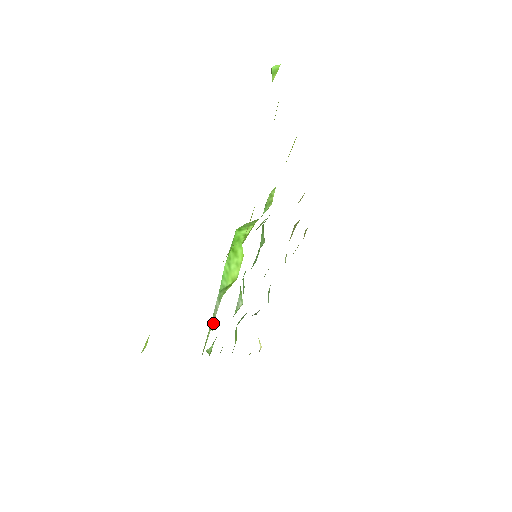
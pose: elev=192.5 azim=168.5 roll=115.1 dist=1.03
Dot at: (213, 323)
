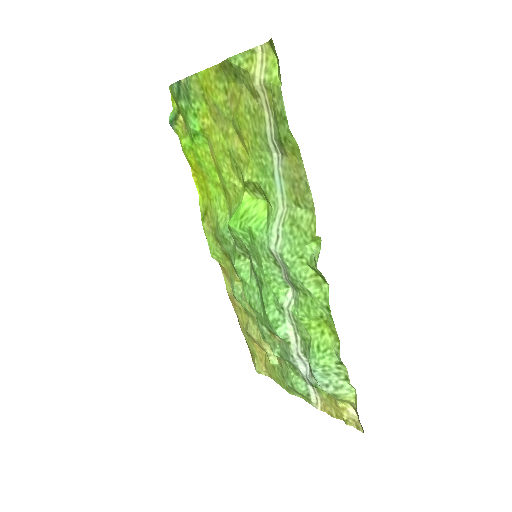
Dot at: (292, 244)
